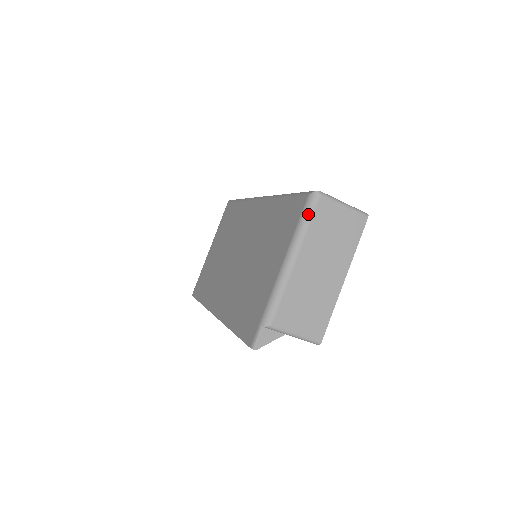
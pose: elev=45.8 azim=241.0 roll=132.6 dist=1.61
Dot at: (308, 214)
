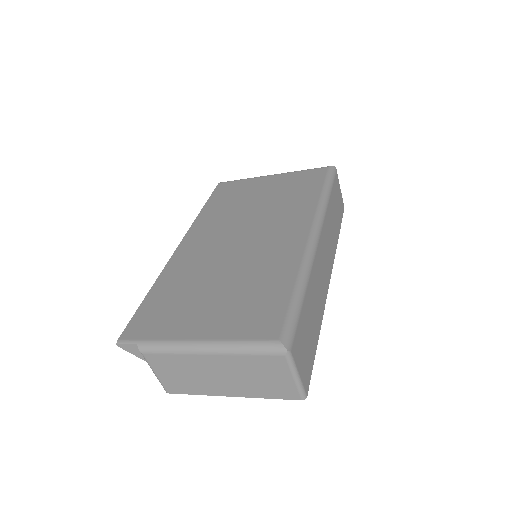
Dot at: (258, 350)
